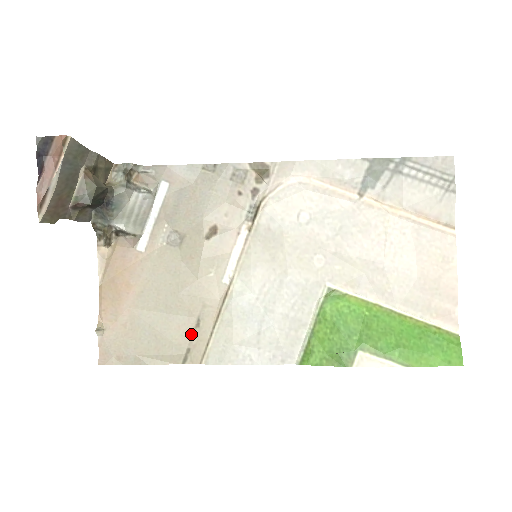
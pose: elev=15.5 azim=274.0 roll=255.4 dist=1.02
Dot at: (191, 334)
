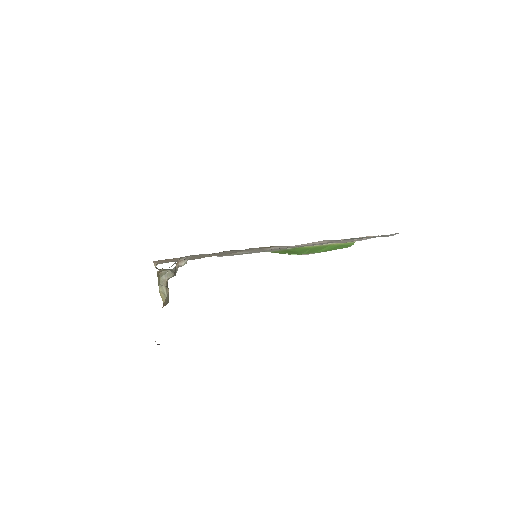
Dot at: occluded
